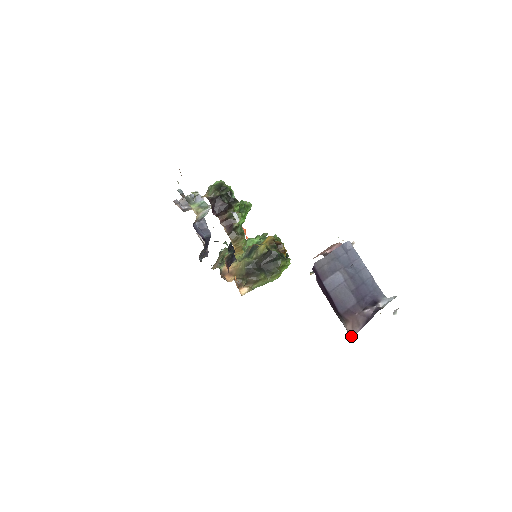
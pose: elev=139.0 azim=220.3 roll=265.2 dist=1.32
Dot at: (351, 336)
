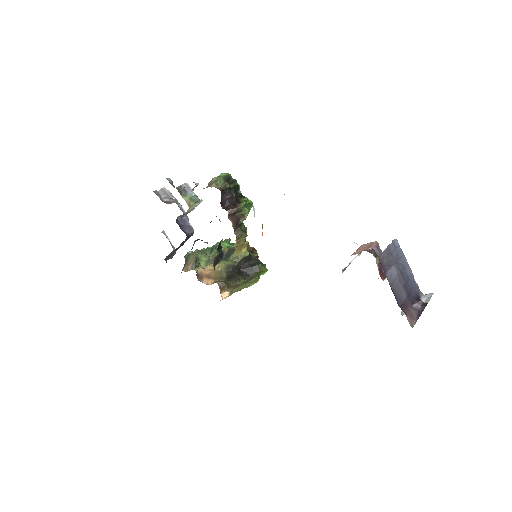
Dot at: occluded
